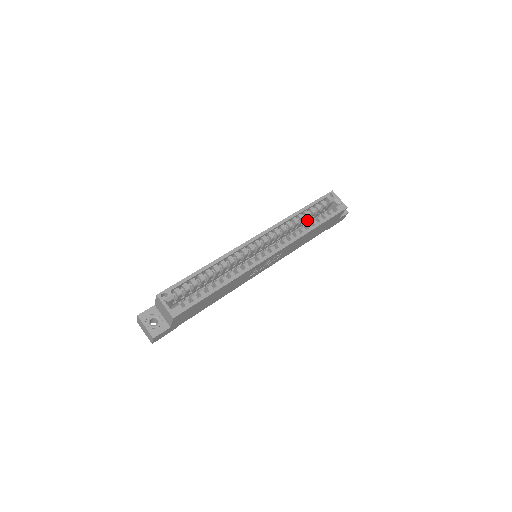
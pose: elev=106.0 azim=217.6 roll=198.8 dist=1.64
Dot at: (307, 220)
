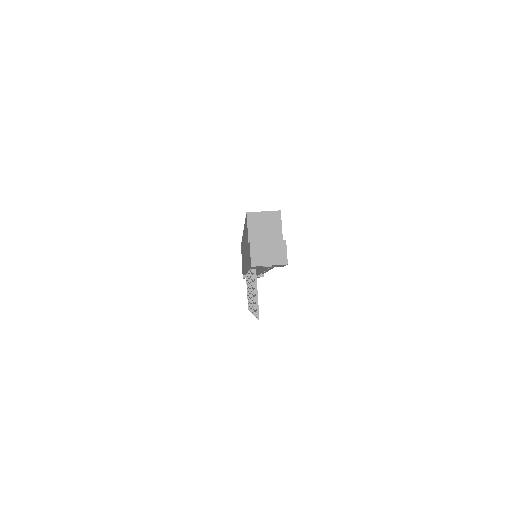
Dot at: occluded
